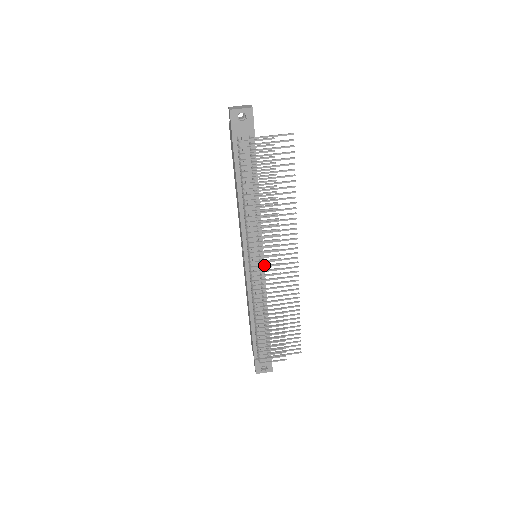
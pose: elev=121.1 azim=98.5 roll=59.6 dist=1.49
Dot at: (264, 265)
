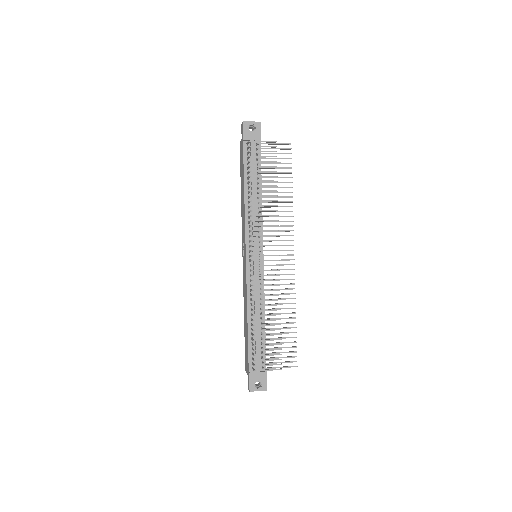
Dot at: (264, 255)
